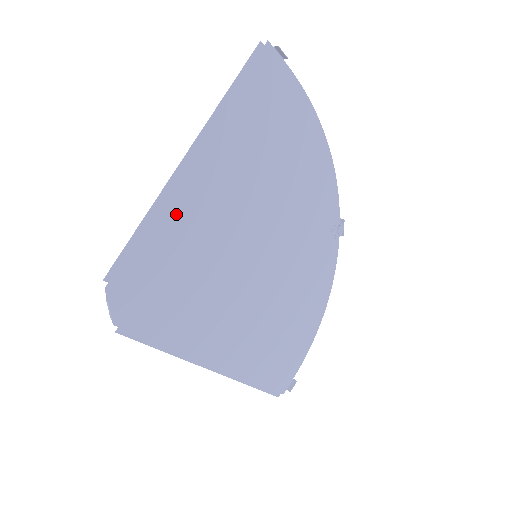
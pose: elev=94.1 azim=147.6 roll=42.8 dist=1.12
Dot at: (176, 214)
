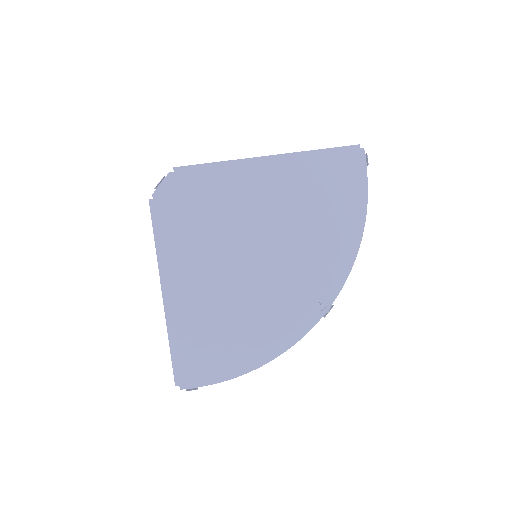
Dot at: (237, 178)
